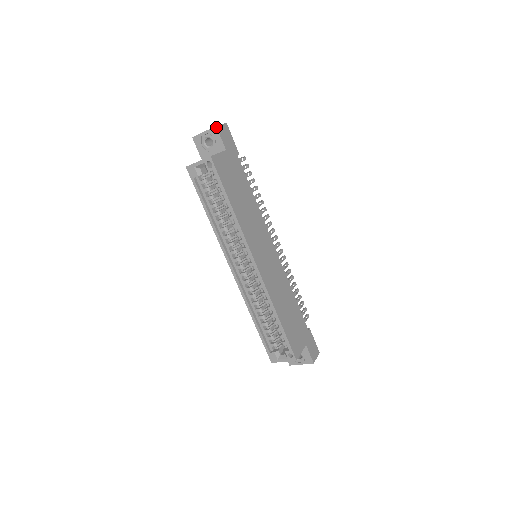
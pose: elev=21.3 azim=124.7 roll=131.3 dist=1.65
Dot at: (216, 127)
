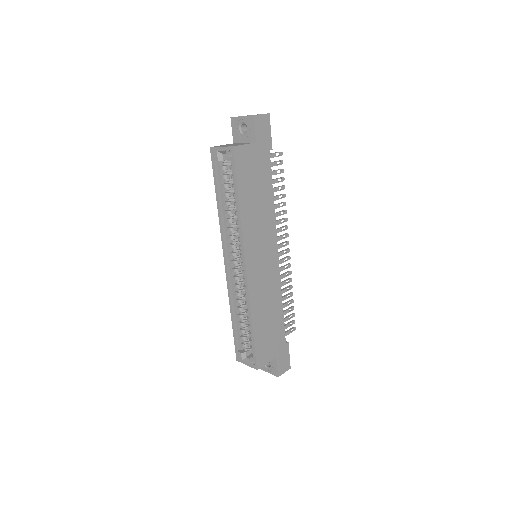
Dot at: (253, 116)
